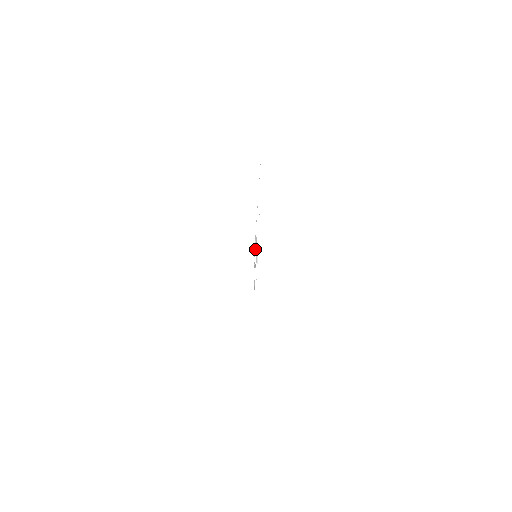
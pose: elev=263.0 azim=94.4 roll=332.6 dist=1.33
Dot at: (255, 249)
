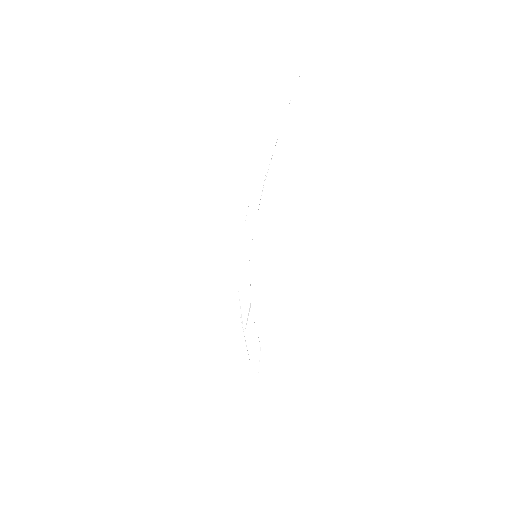
Dot at: occluded
